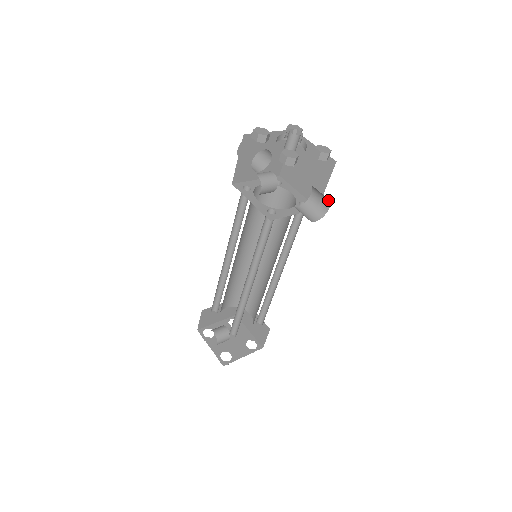
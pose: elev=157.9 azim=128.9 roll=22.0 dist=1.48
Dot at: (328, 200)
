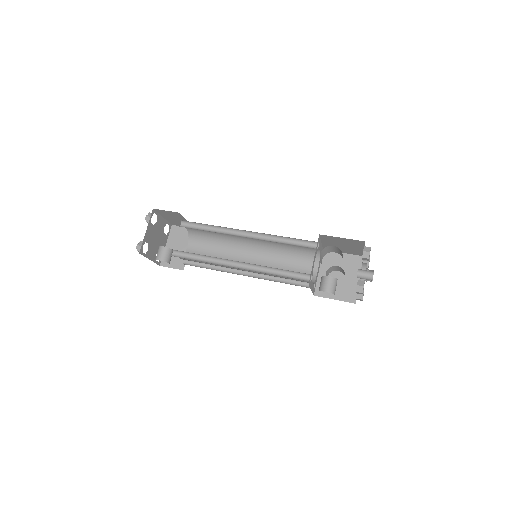
Dot at: (343, 273)
